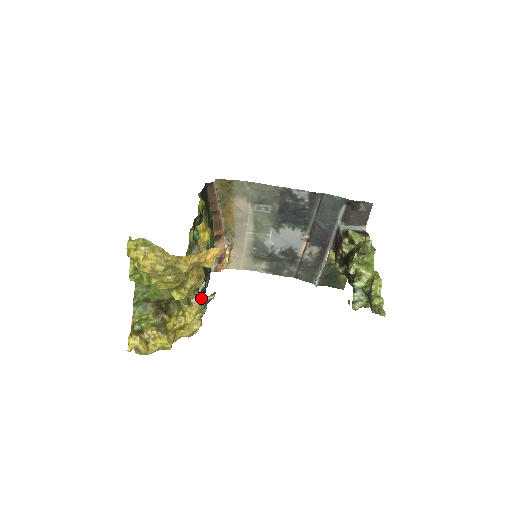
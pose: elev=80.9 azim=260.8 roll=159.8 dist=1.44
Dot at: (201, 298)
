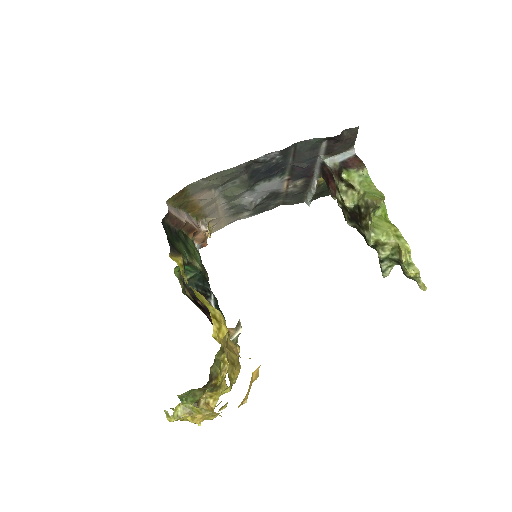
Dot at: (231, 338)
